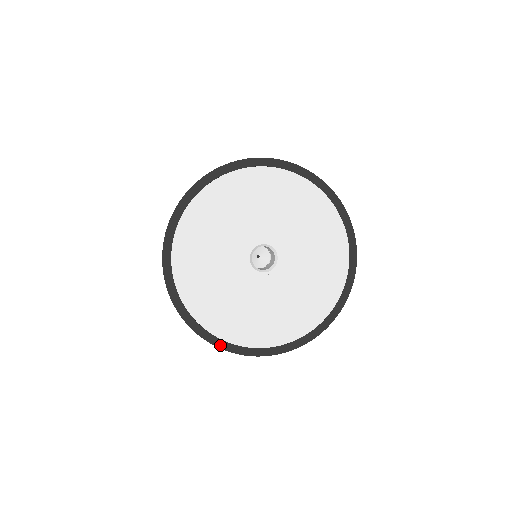
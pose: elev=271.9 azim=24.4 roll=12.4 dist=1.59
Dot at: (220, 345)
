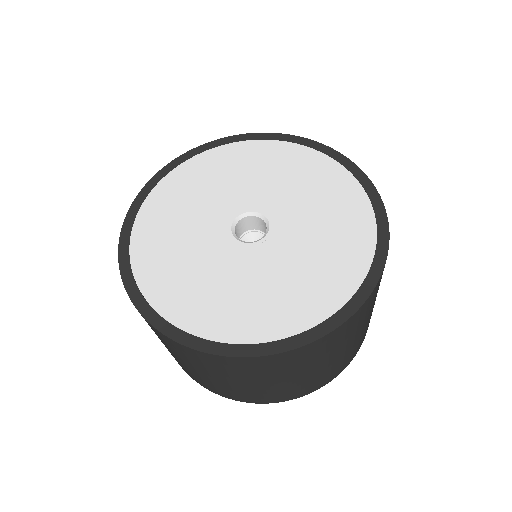
Dot at: (292, 345)
